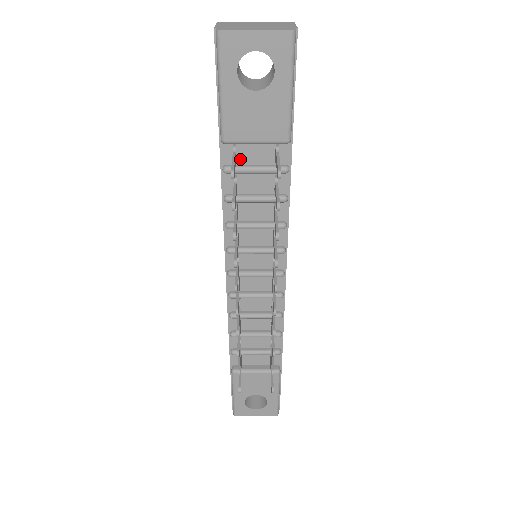
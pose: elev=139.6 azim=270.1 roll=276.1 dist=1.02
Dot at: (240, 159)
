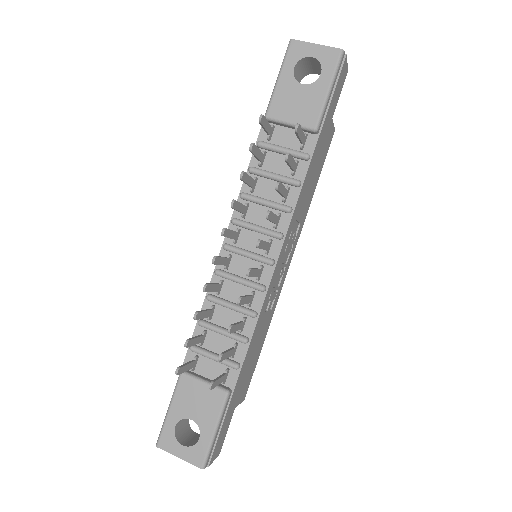
Dot at: (274, 140)
